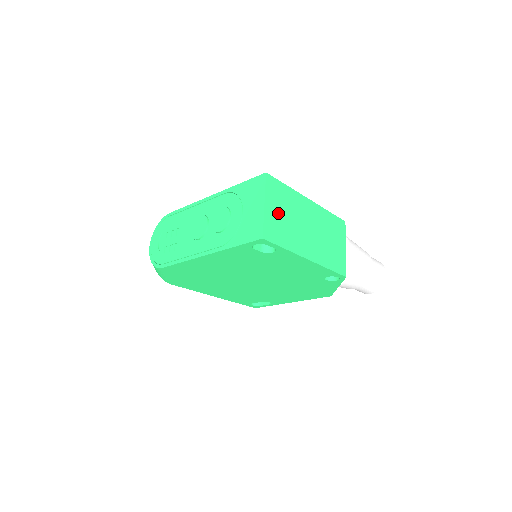
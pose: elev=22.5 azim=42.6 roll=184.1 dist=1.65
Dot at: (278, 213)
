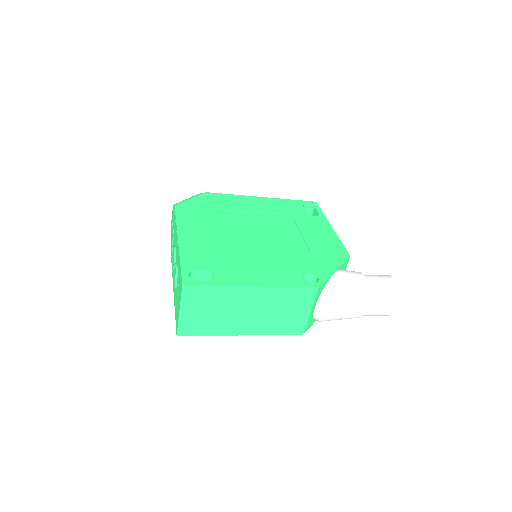
Dot at: (199, 312)
